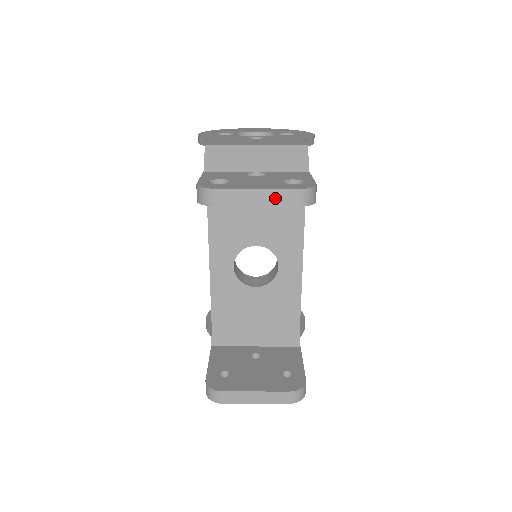
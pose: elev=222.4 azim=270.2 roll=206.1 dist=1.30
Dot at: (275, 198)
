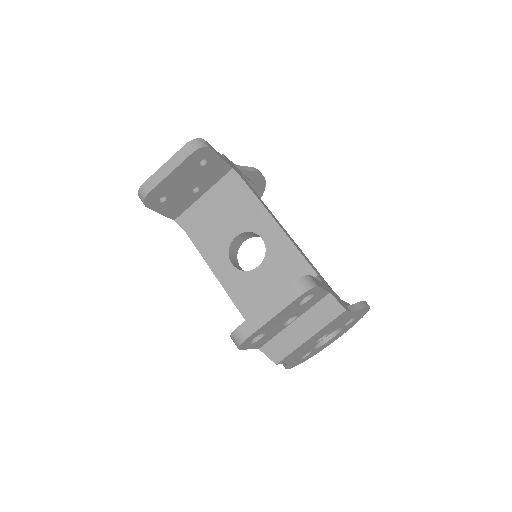
Dot at: (177, 160)
